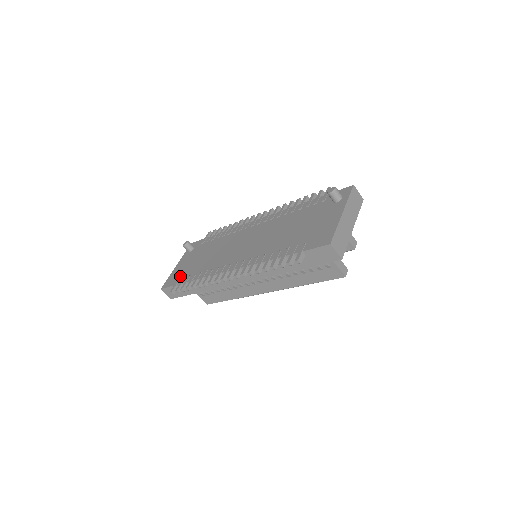
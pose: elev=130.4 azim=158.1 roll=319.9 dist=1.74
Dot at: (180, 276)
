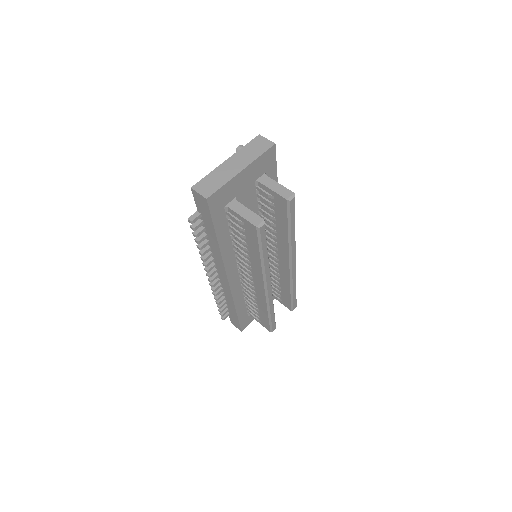
Dot at: occluded
